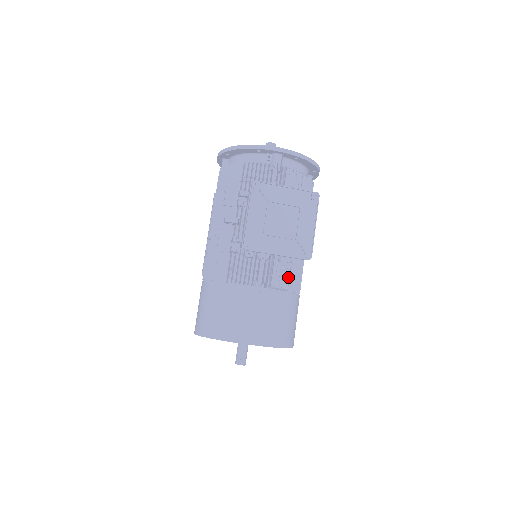
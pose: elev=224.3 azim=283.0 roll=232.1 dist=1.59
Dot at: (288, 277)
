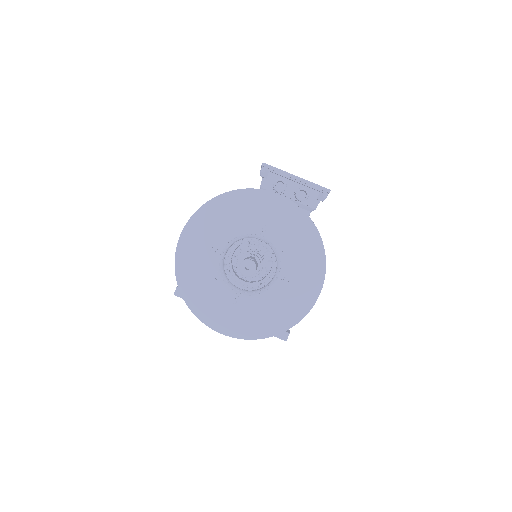
Dot at: occluded
